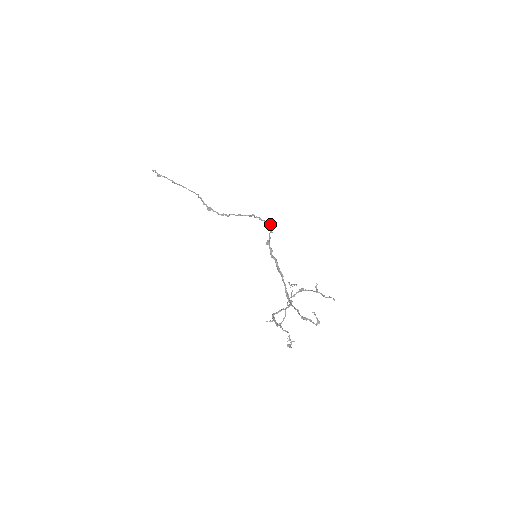
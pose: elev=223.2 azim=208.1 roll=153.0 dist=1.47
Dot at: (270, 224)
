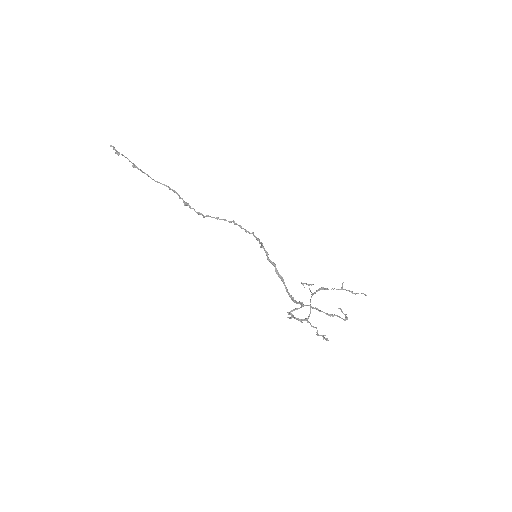
Dot at: occluded
